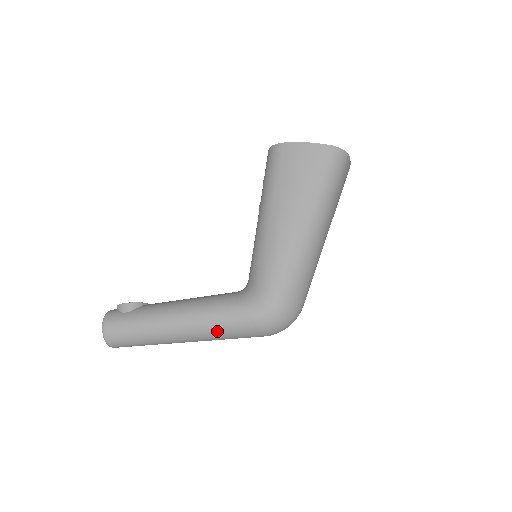
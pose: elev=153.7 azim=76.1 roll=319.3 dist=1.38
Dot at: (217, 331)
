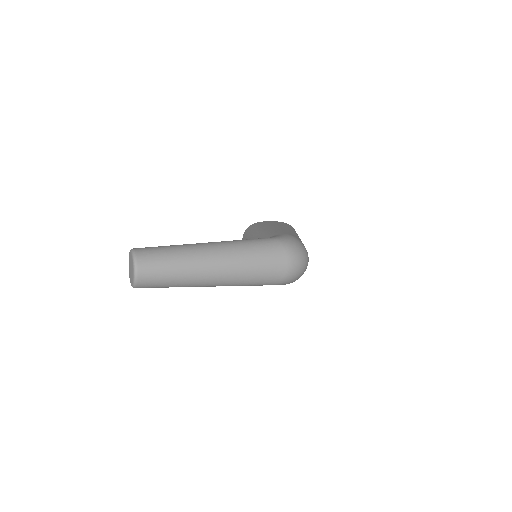
Dot at: (249, 248)
